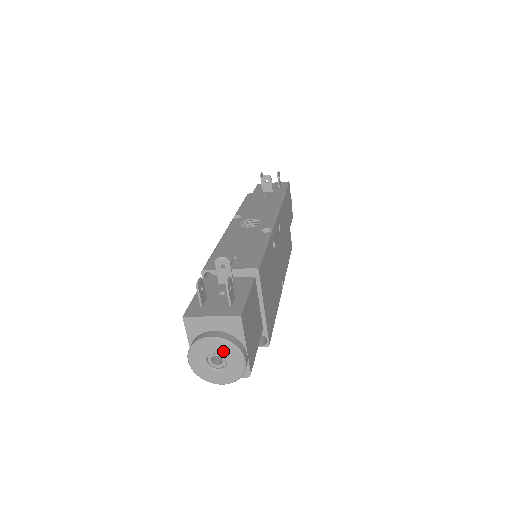
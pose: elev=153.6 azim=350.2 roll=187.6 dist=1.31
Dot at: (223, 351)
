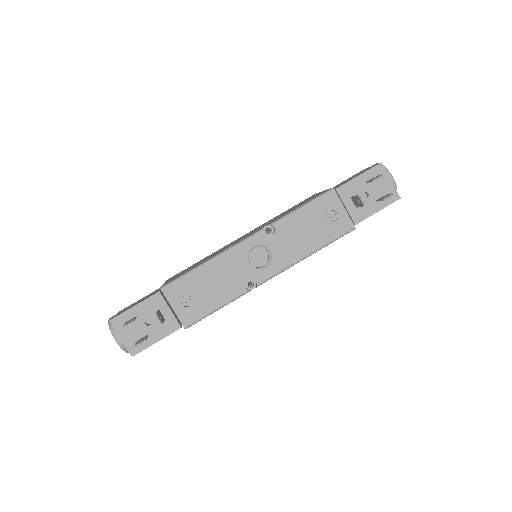
Dot at: occluded
